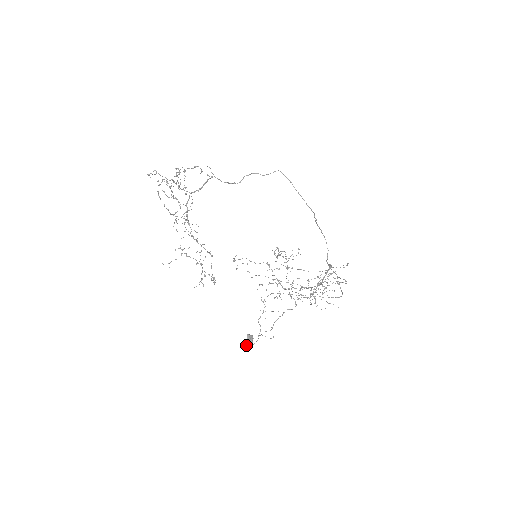
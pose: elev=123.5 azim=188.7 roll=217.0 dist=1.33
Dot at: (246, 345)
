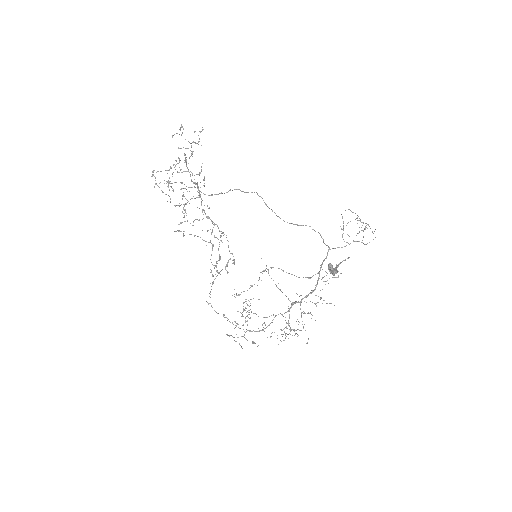
Dot at: (336, 269)
